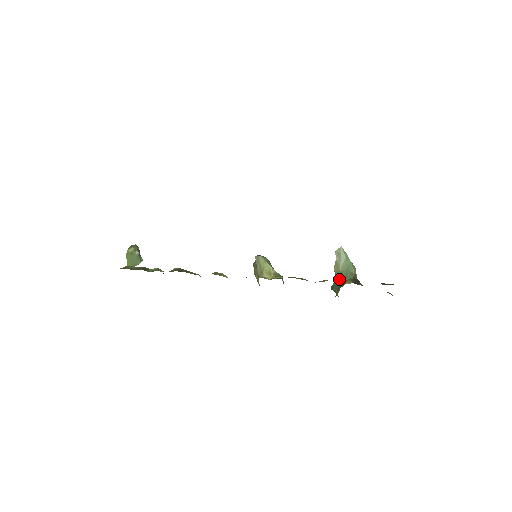
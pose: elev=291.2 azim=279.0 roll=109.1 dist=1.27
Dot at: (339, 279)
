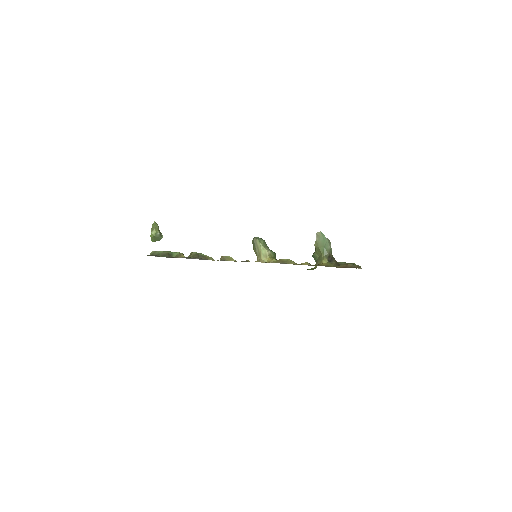
Dot at: (318, 253)
